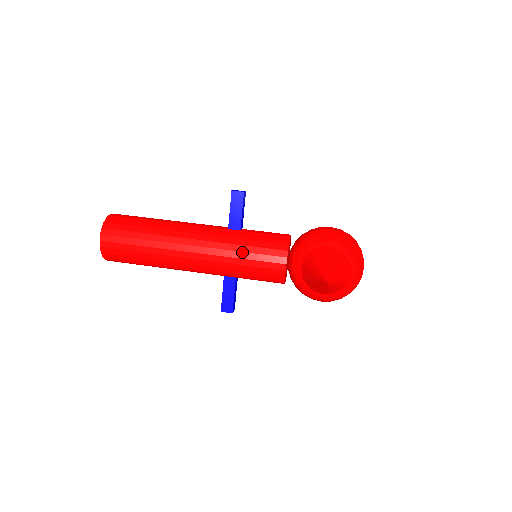
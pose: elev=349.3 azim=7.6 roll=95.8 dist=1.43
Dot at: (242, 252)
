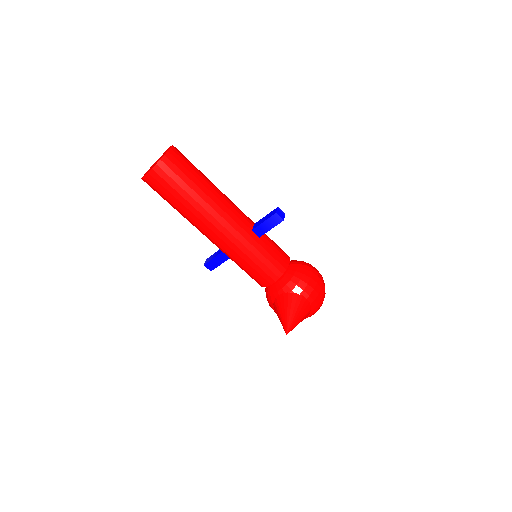
Dot at: (249, 258)
